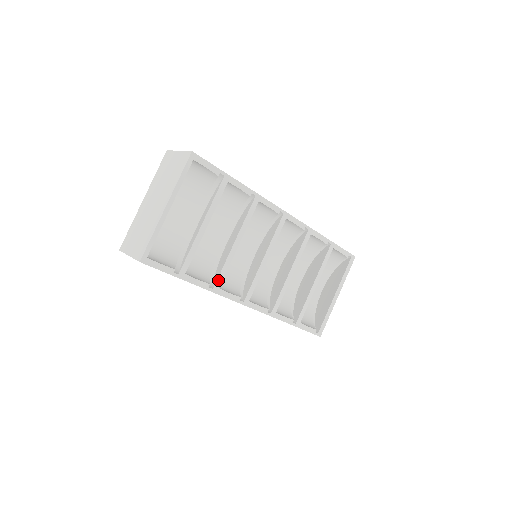
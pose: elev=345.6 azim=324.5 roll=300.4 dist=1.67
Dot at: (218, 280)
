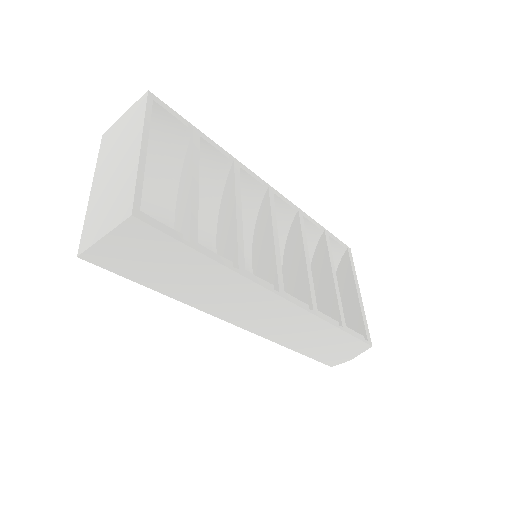
Dot at: (239, 258)
